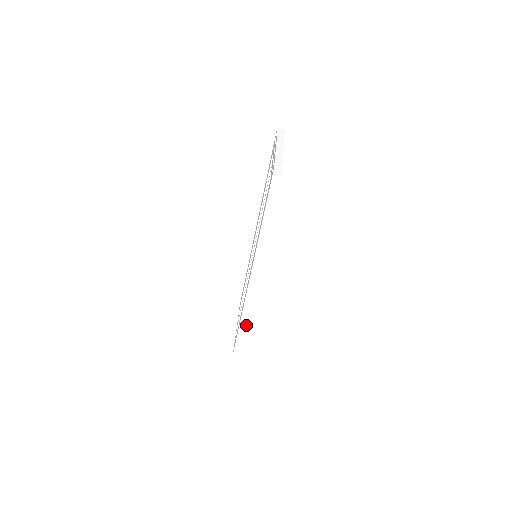
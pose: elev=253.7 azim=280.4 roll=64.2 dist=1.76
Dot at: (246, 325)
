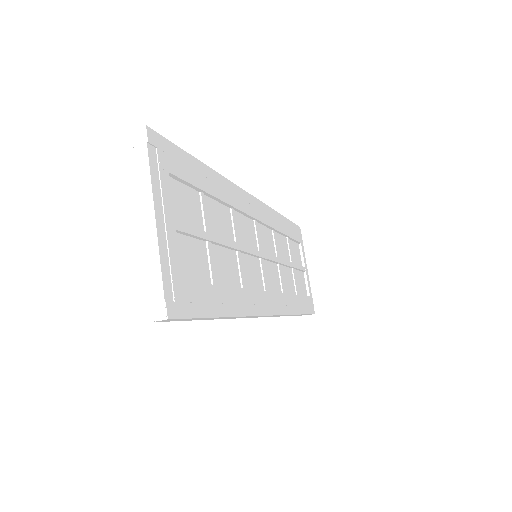
Dot at: (296, 314)
